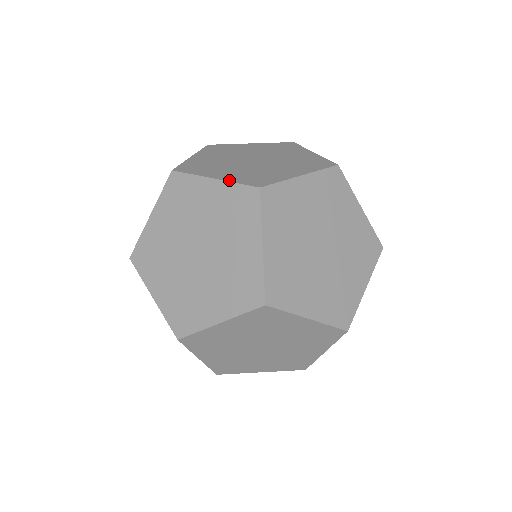
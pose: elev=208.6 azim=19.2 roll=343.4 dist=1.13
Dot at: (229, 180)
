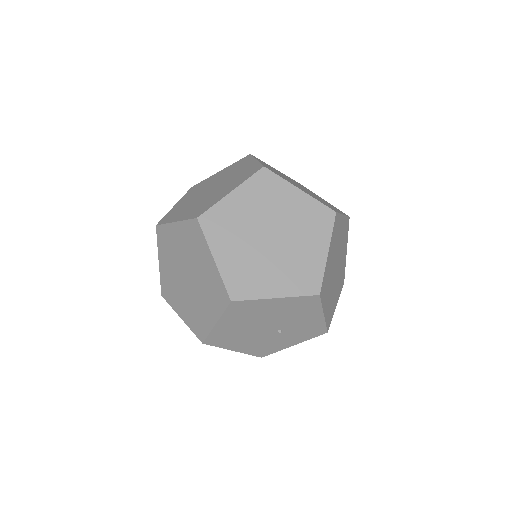
Dot at: occluded
